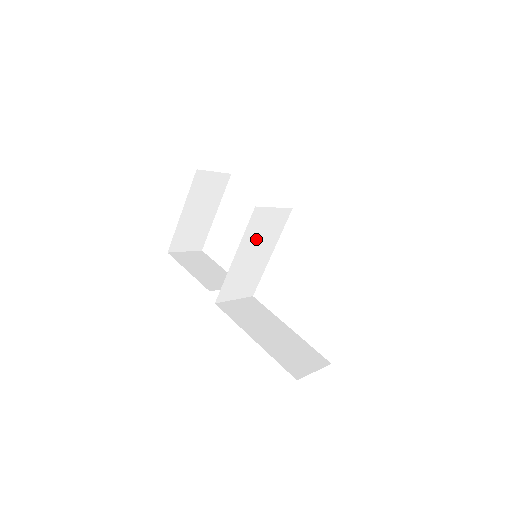
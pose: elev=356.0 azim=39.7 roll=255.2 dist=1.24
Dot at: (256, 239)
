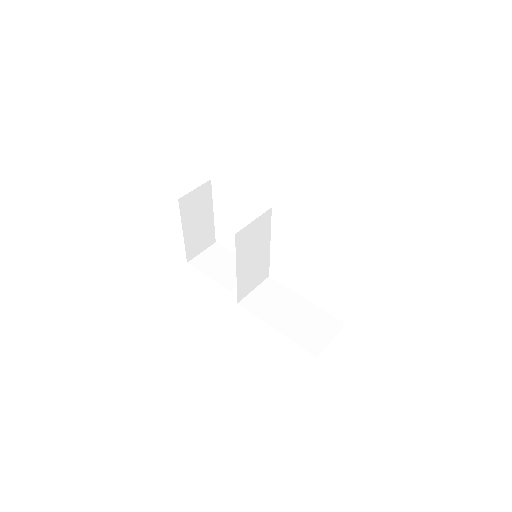
Dot at: (249, 248)
